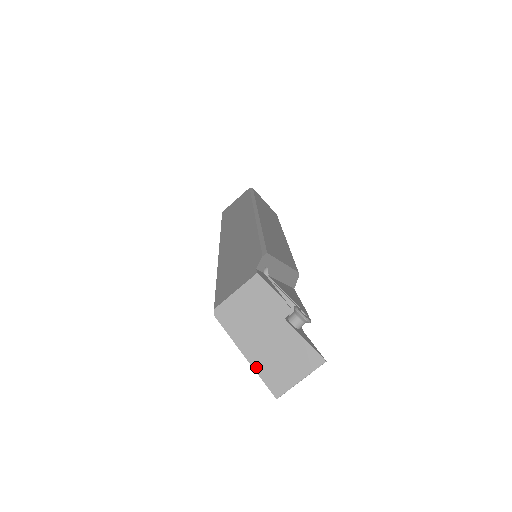
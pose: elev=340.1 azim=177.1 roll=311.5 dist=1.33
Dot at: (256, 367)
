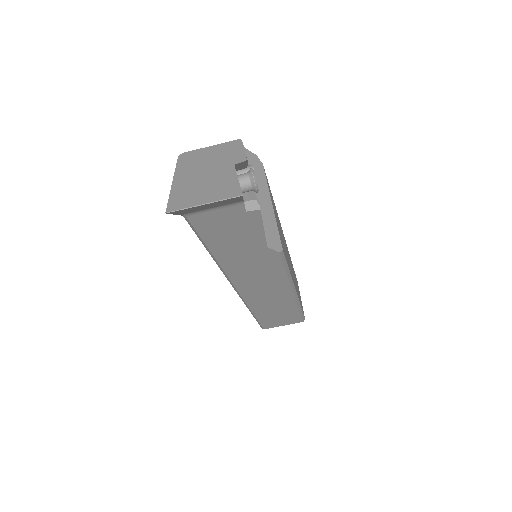
Dot at: (174, 189)
